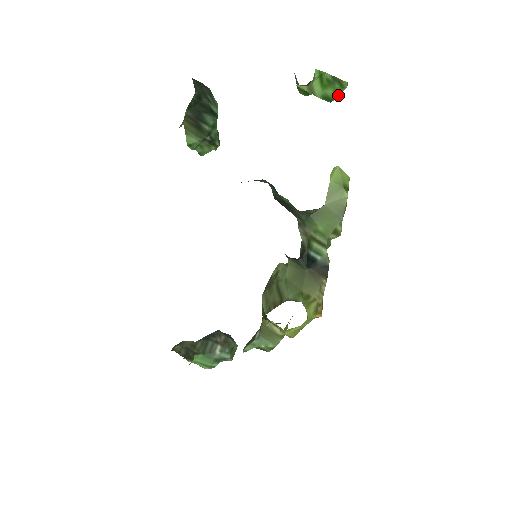
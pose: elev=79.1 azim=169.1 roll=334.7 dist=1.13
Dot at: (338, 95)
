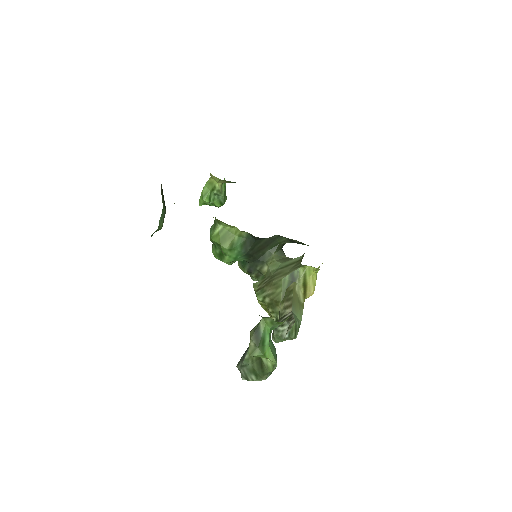
Dot at: (224, 203)
